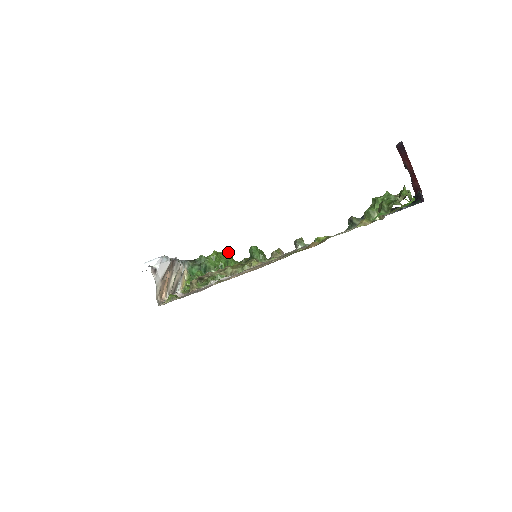
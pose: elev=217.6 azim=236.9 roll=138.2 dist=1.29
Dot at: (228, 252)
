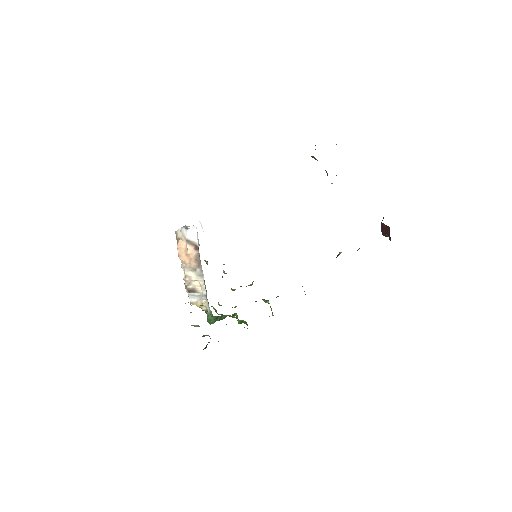
Dot at: occluded
